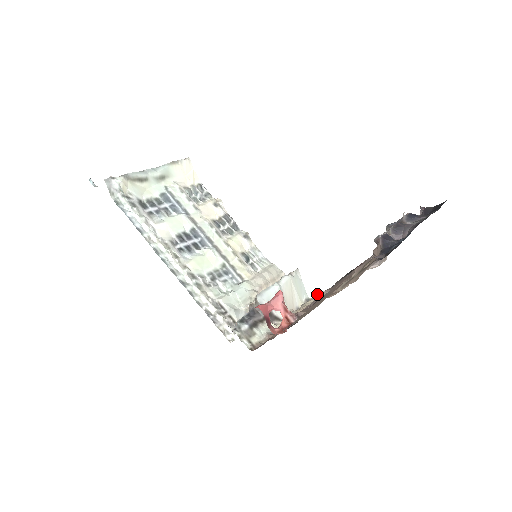
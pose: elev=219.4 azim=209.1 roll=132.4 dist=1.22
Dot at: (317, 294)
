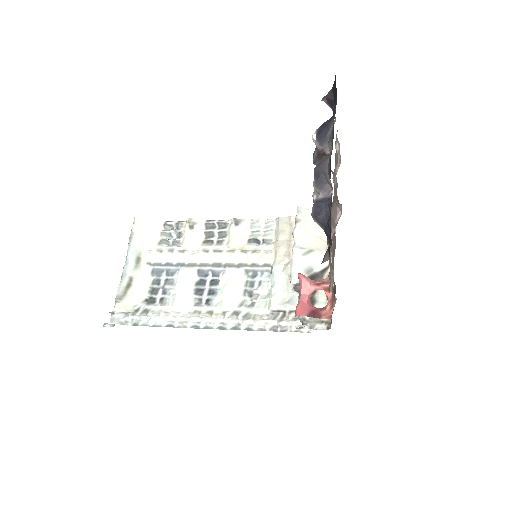
Dot at: occluded
